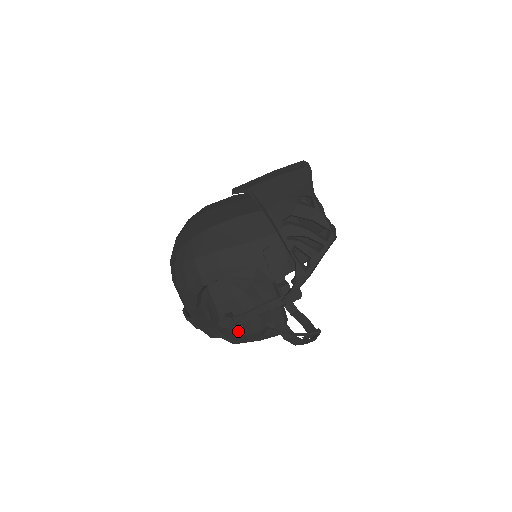
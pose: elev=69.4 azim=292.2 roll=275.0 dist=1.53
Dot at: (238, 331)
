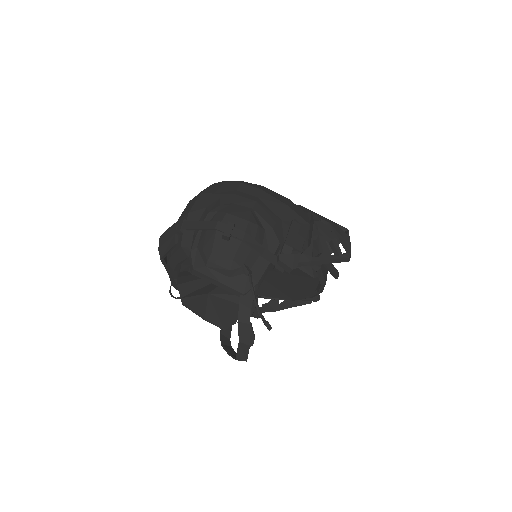
Dot at: (221, 247)
